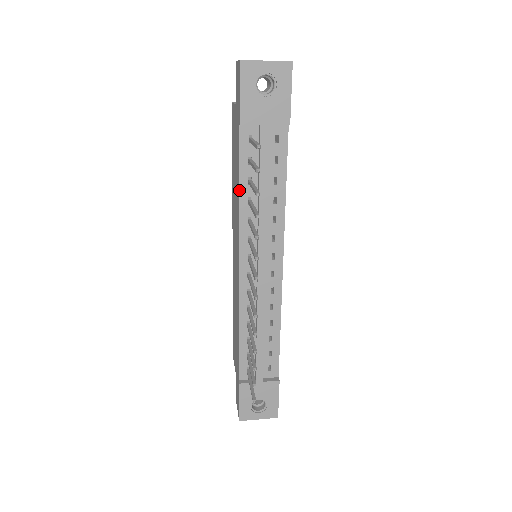
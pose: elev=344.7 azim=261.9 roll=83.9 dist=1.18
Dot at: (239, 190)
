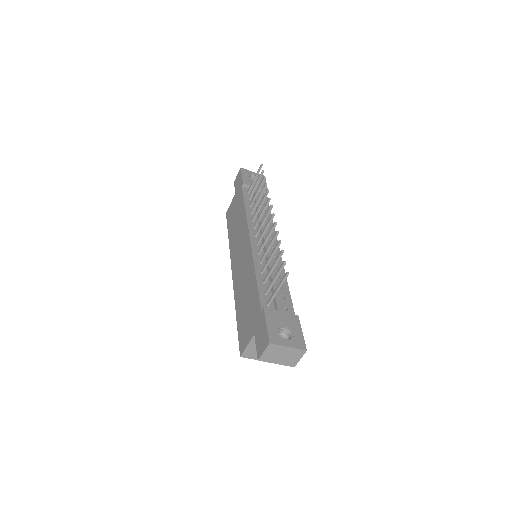
Dot at: (245, 207)
